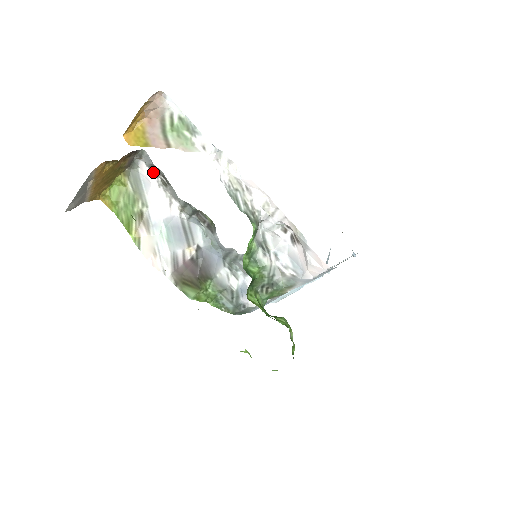
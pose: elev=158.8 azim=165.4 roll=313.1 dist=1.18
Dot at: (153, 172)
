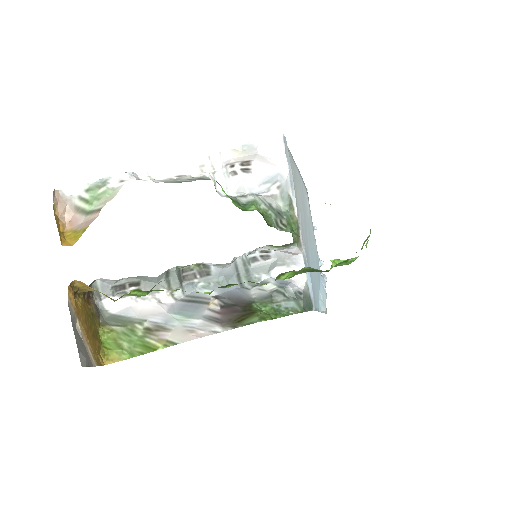
Dot at: (120, 296)
